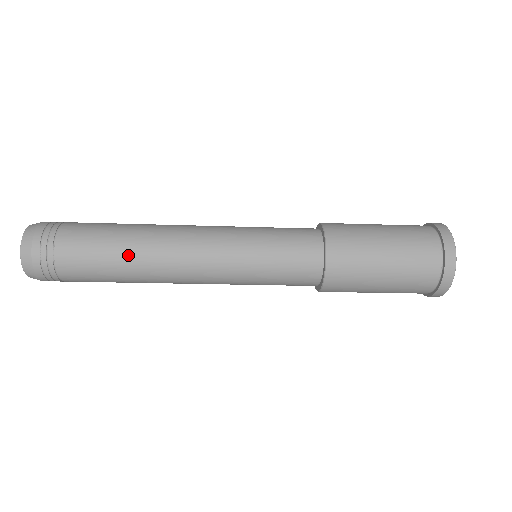
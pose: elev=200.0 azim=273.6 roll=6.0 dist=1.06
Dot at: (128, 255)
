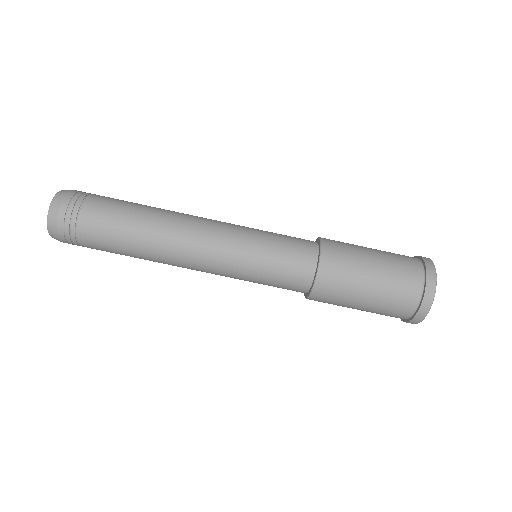
Dot at: (150, 210)
